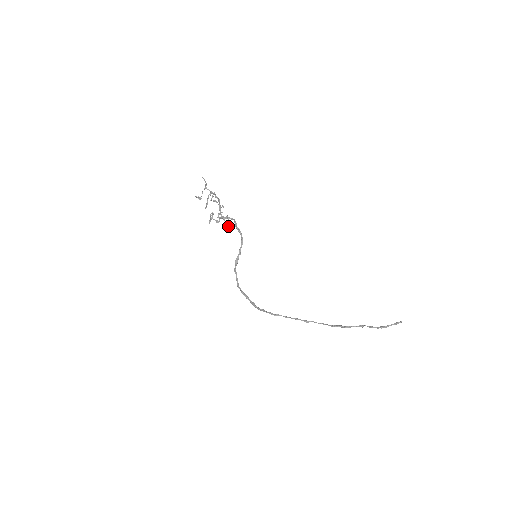
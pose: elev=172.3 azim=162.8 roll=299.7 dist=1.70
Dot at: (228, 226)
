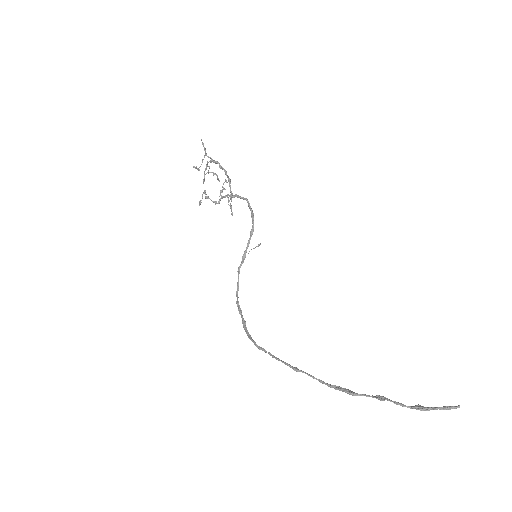
Dot at: (231, 209)
